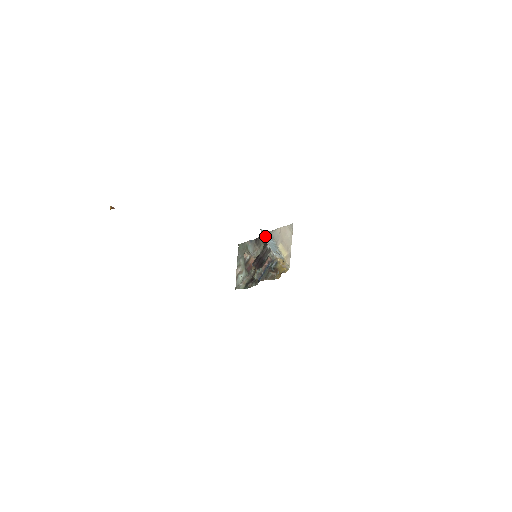
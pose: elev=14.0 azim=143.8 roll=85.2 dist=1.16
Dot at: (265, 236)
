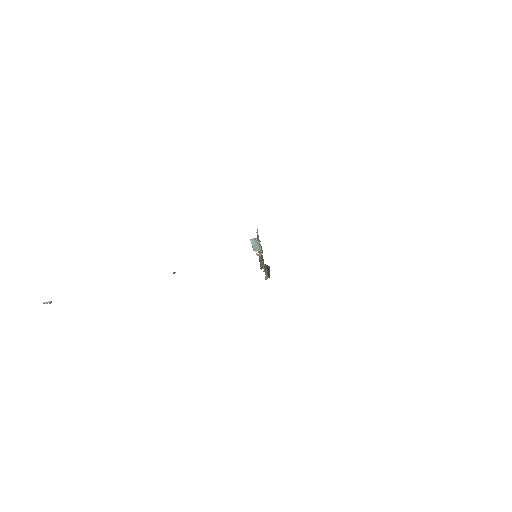
Dot at: (251, 242)
